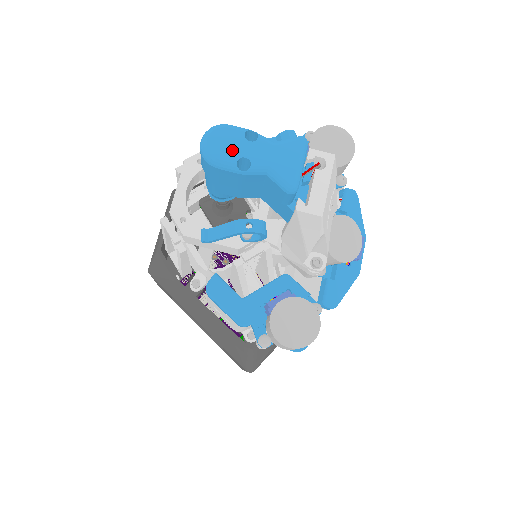
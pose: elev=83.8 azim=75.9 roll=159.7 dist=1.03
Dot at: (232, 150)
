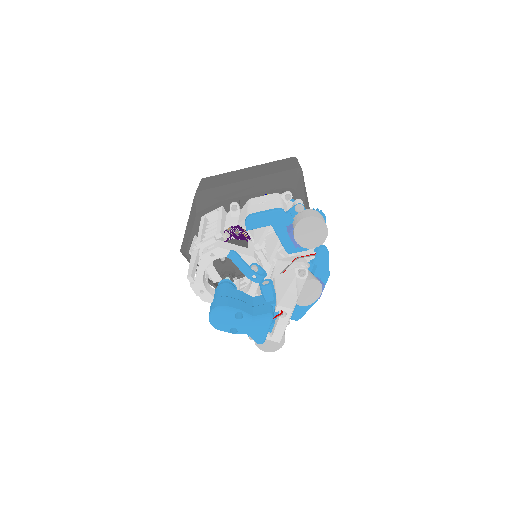
Dot at: (227, 324)
